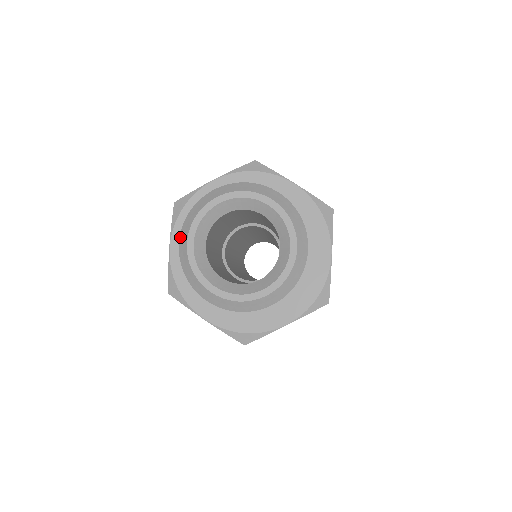
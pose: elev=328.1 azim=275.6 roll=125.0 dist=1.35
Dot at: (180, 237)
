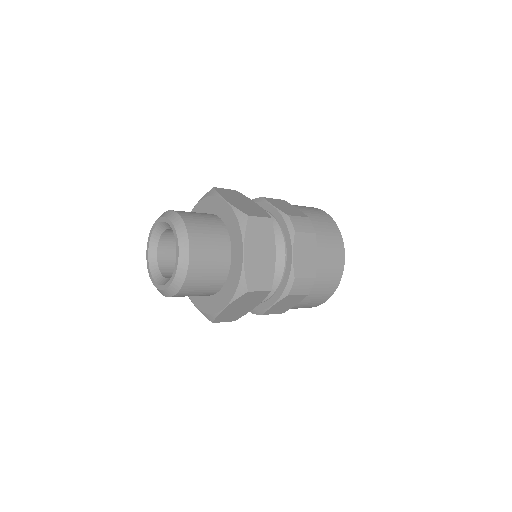
Dot at: occluded
